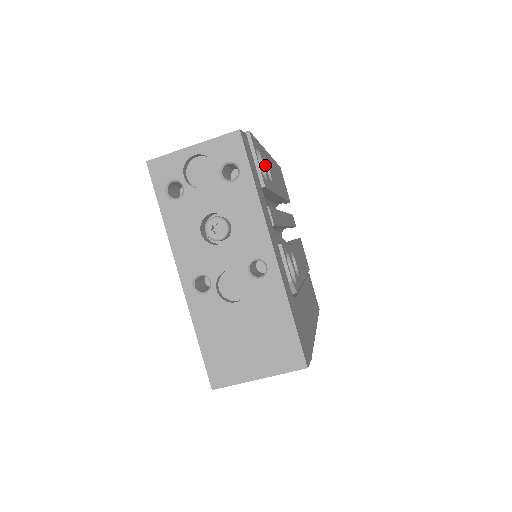
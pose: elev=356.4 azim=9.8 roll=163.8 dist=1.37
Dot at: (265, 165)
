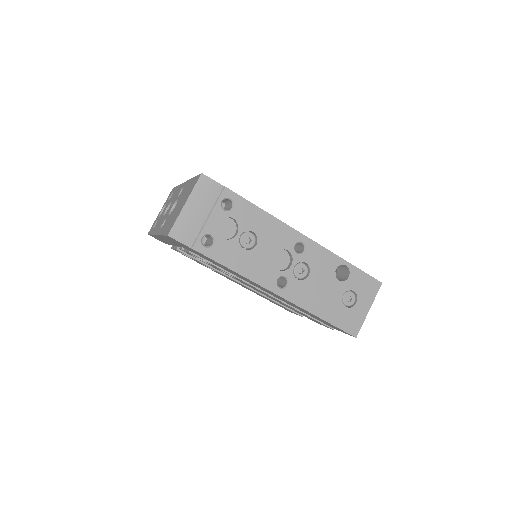
Dot at: occluded
